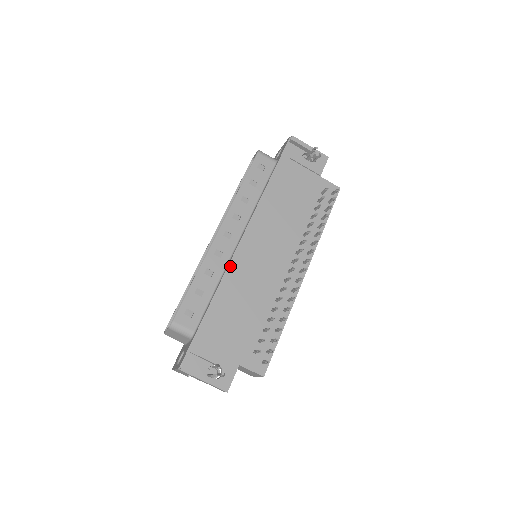
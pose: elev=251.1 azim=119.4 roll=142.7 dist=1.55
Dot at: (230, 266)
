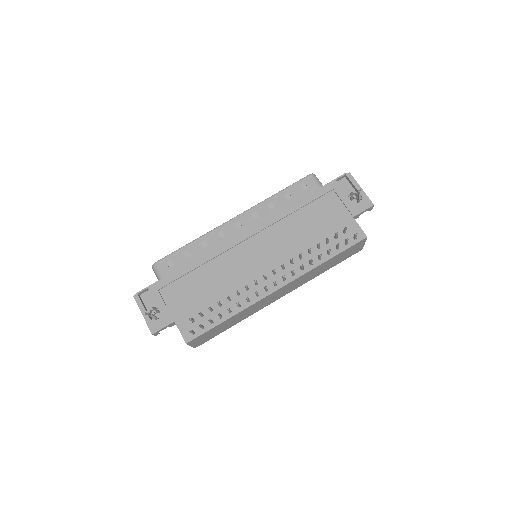
Dot at: (220, 247)
